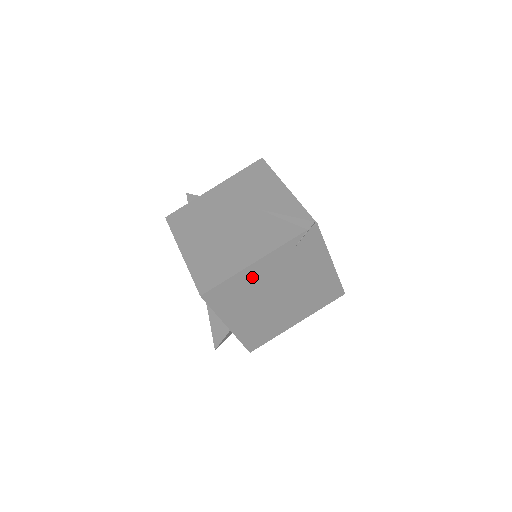
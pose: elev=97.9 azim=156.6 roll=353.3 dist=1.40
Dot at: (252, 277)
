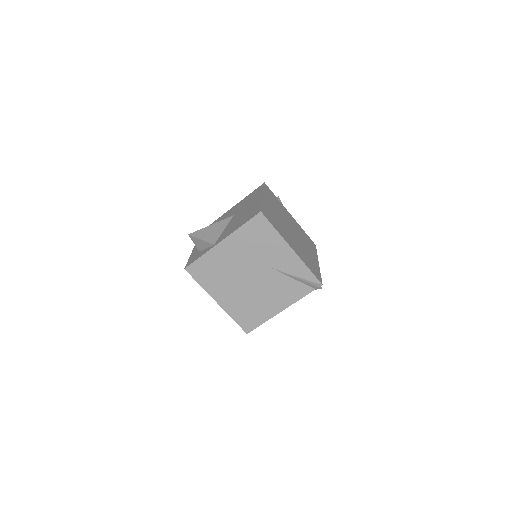
Dot at: occluded
